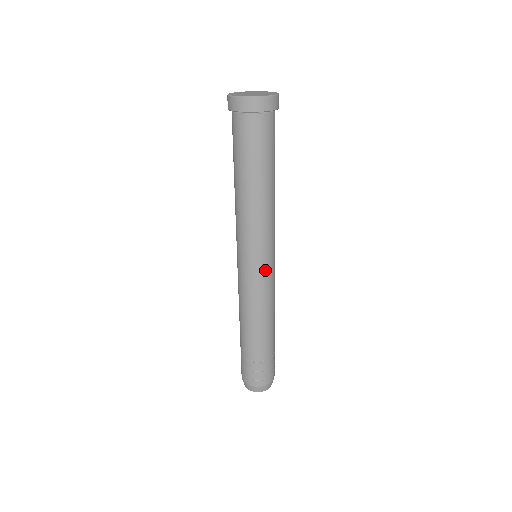
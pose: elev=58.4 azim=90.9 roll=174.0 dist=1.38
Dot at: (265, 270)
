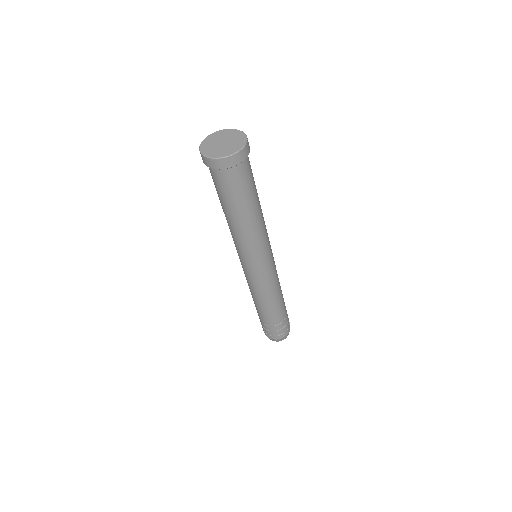
Dot at: (263, 271)
